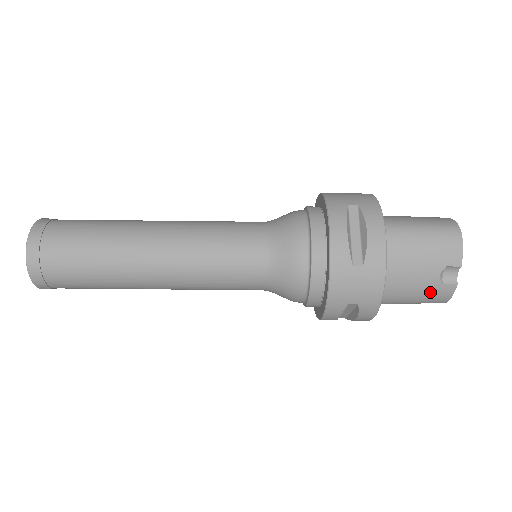
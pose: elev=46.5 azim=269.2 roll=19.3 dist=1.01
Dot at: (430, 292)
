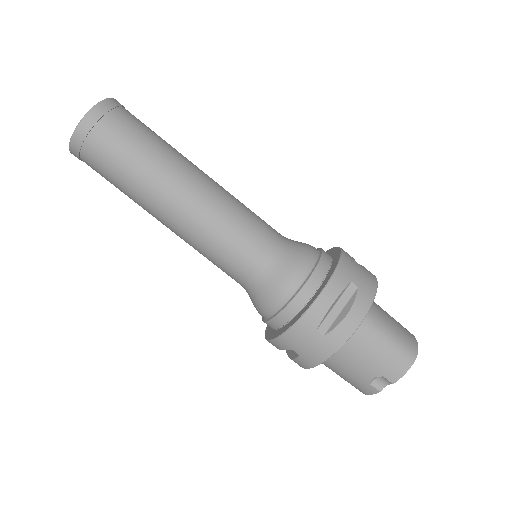
Dot at: (357, 381)
